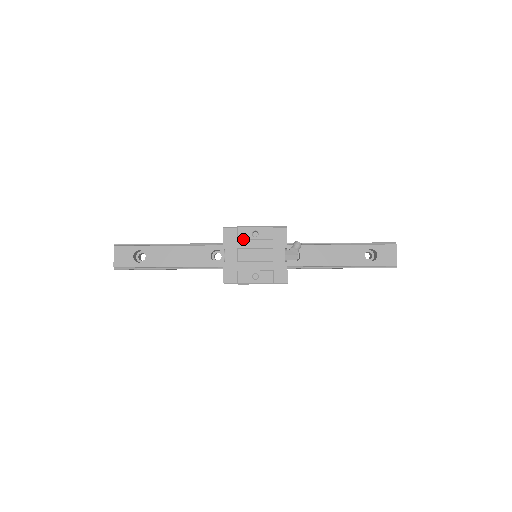
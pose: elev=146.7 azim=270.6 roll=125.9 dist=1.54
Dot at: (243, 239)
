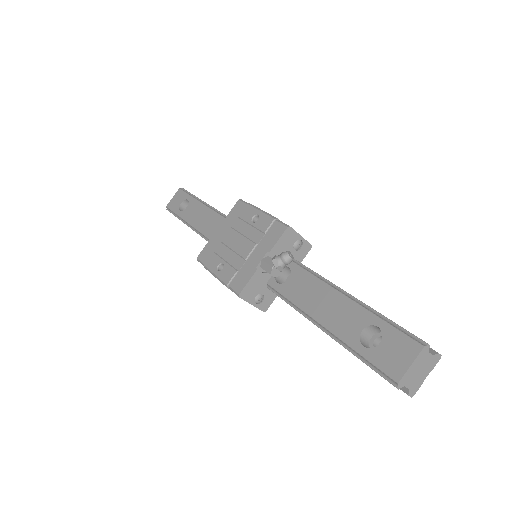
Dot at: (242, 219)
